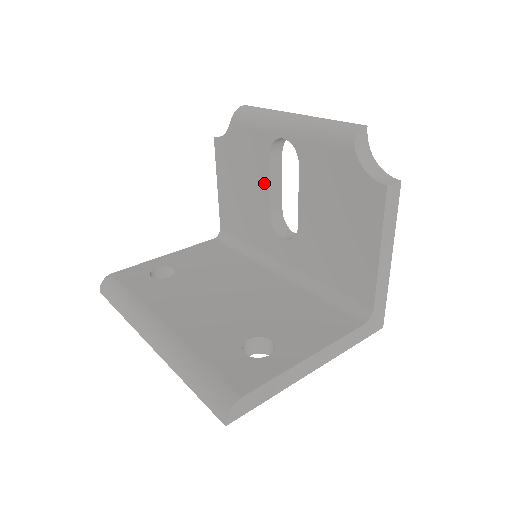
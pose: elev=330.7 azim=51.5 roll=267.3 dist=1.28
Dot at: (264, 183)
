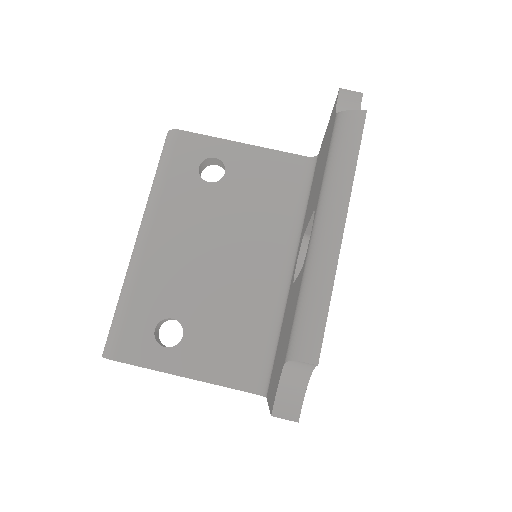
Dot at: (310, 213)
